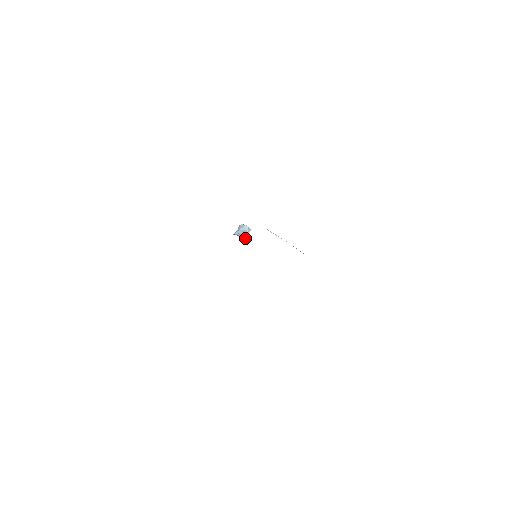
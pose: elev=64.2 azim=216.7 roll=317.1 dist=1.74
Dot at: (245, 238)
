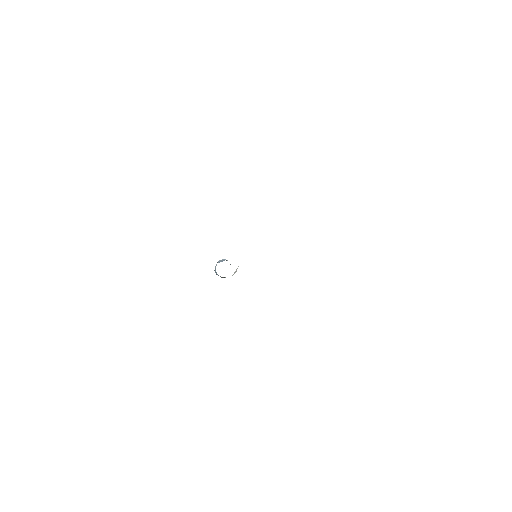
Dot at: occluded
